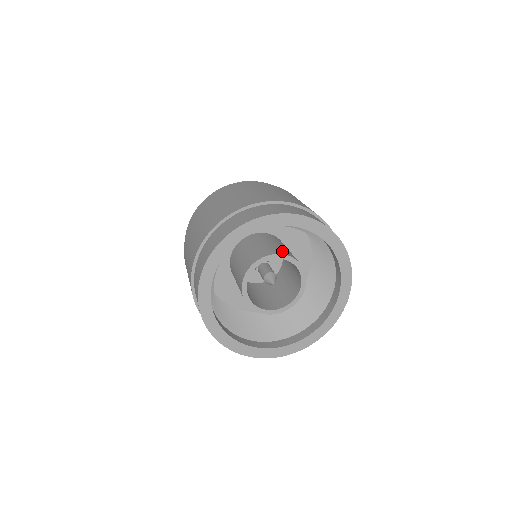
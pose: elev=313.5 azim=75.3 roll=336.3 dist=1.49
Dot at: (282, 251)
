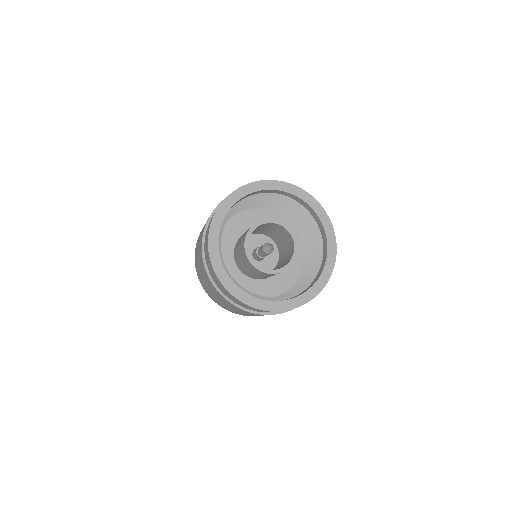
Dot at: occluded
